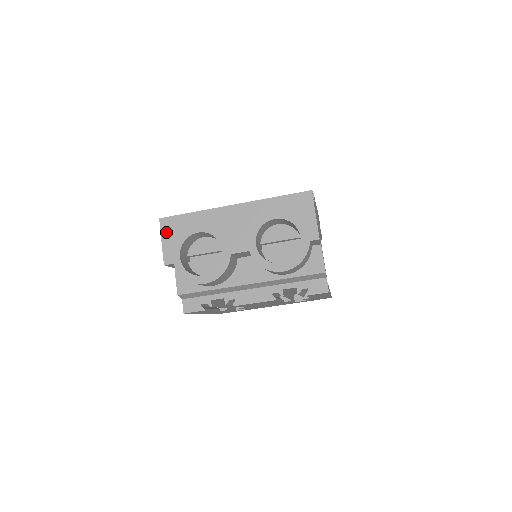
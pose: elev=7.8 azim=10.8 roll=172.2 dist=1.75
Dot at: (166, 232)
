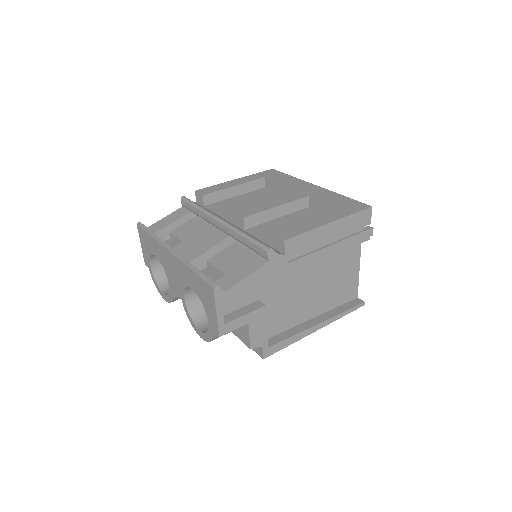
Dot at: (141, 239)
